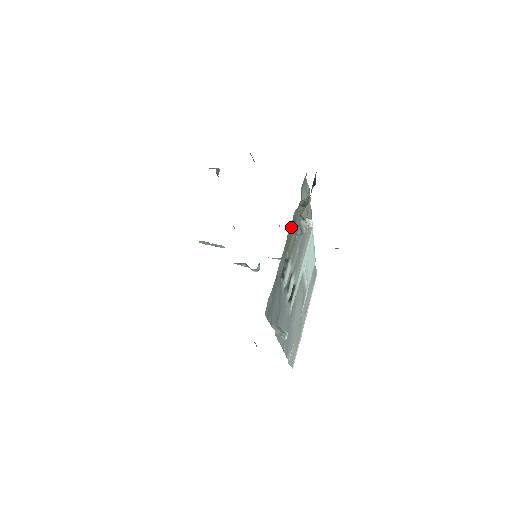
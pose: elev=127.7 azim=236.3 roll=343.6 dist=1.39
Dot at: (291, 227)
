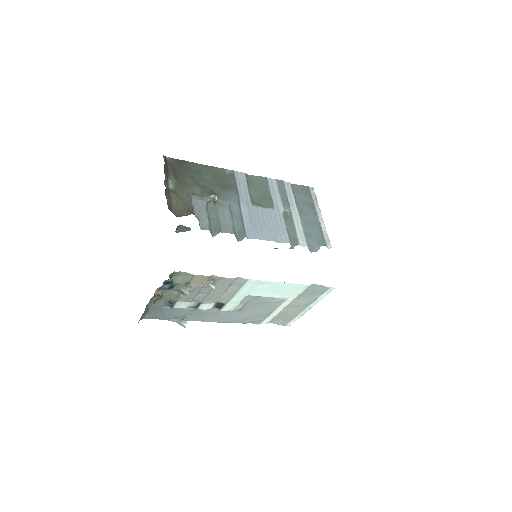
Dot at: (164, 292)
